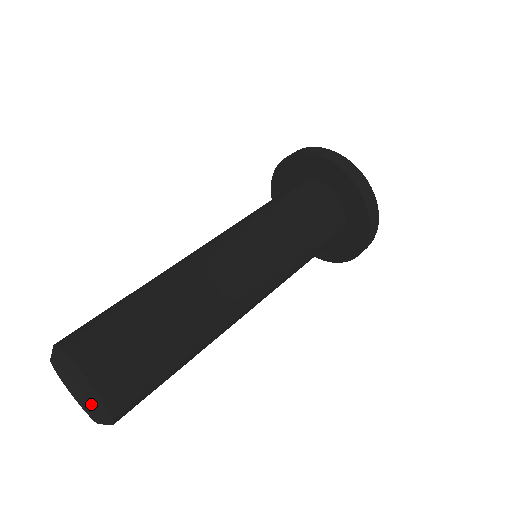
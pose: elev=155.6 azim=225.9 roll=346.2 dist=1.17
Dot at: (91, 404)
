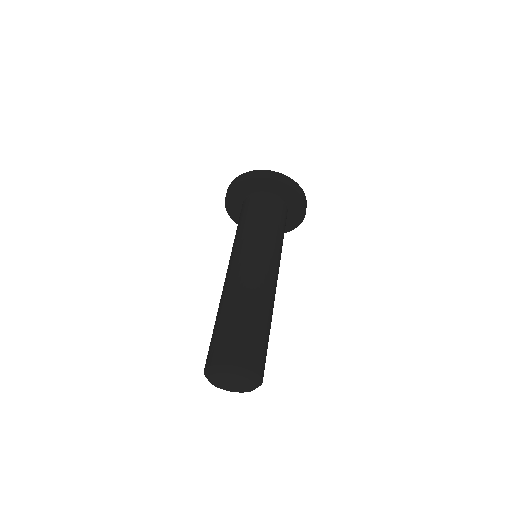
Dot at: (256, 383)
